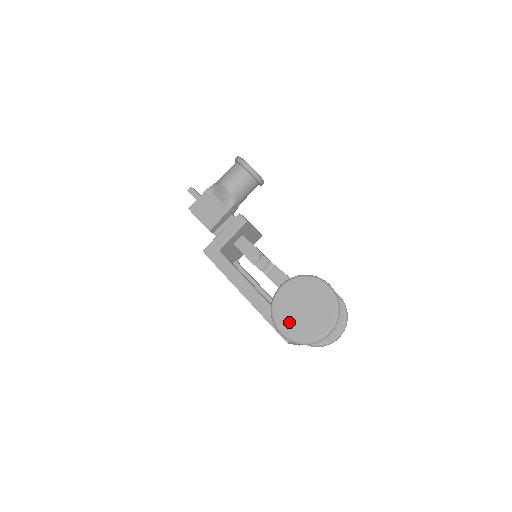
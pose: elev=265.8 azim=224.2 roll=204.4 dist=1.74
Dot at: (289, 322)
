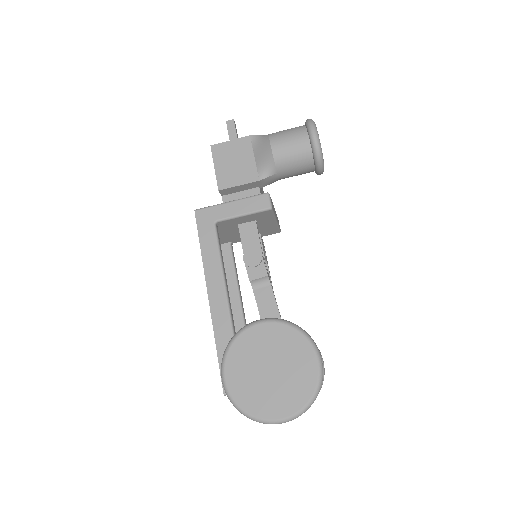
Dot at: (242, 373)
